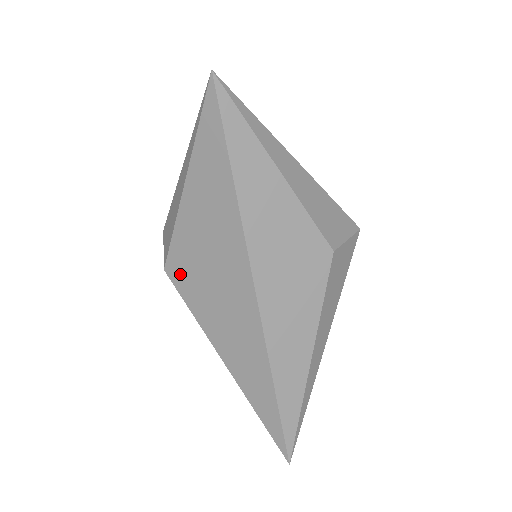
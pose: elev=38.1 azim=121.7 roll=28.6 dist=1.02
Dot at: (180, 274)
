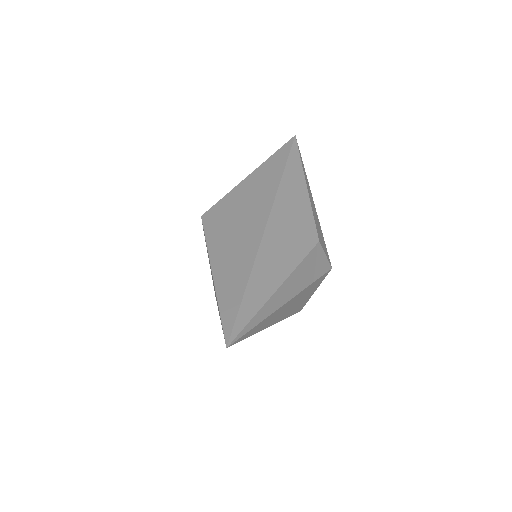
Dot at: (213, 217)
